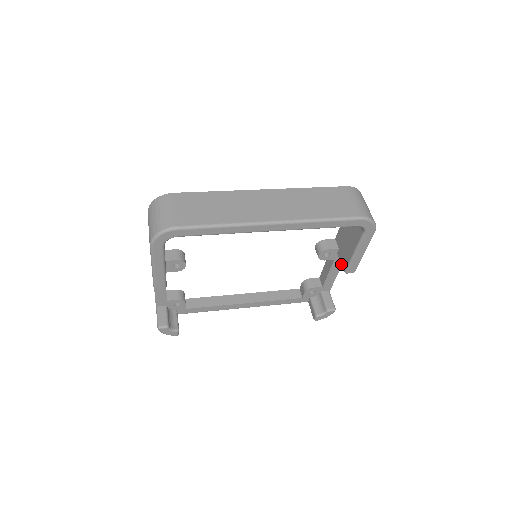
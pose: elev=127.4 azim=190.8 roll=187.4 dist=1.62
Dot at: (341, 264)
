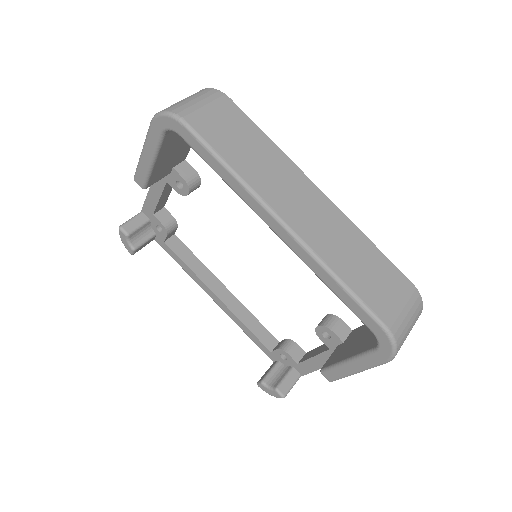
Dot at: (328, 359)
